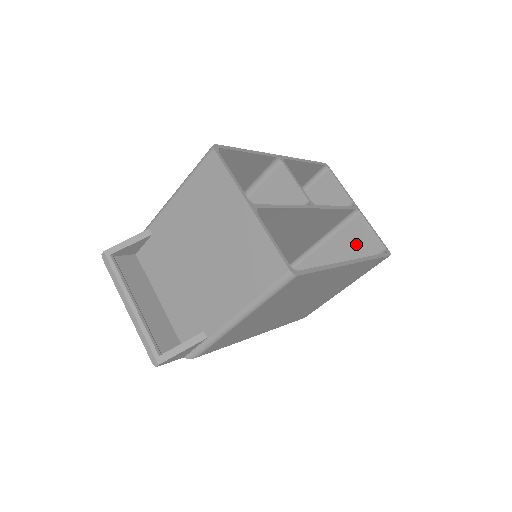
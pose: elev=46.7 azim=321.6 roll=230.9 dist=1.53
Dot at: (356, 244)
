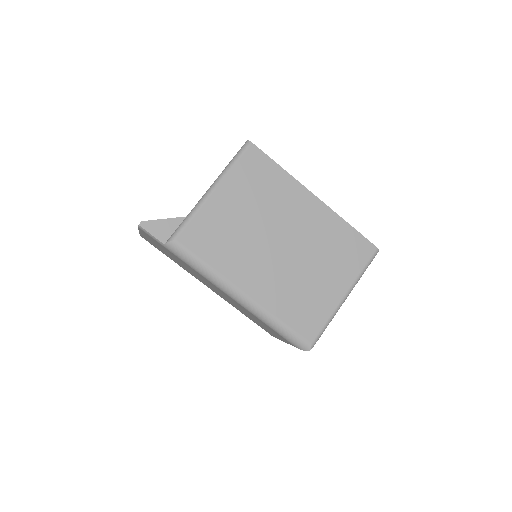
Dot at: occluded
